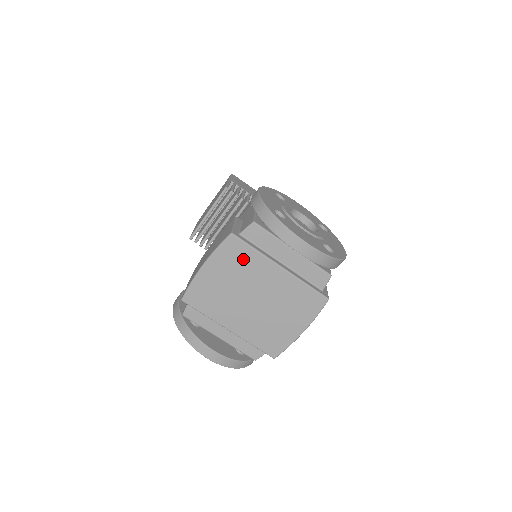
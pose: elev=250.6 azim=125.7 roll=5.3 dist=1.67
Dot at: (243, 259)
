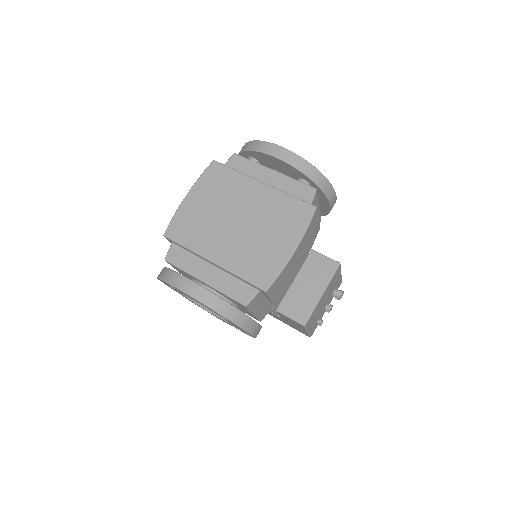
Dot at: (225, 181)
